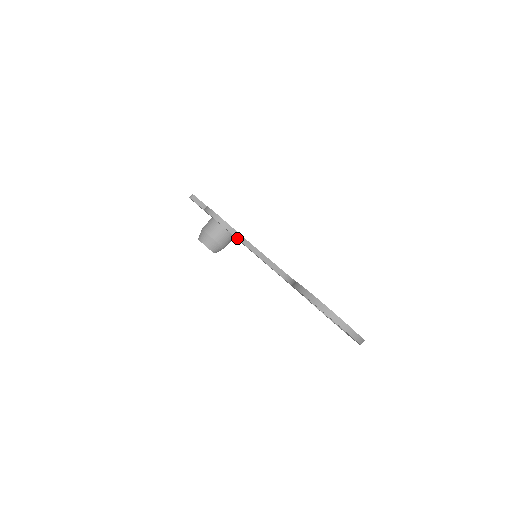
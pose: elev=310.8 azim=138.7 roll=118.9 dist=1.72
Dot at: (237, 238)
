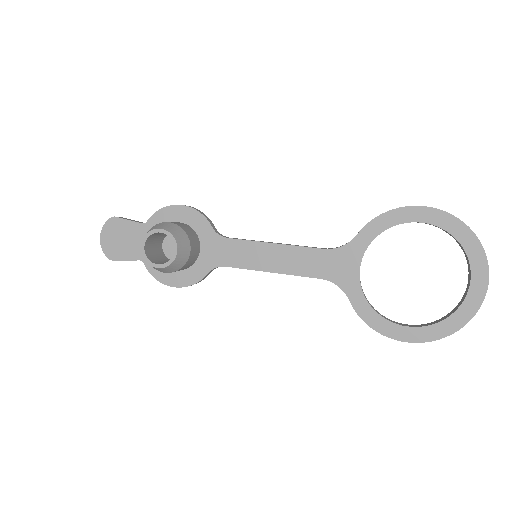
Dot at: (221, 235)
